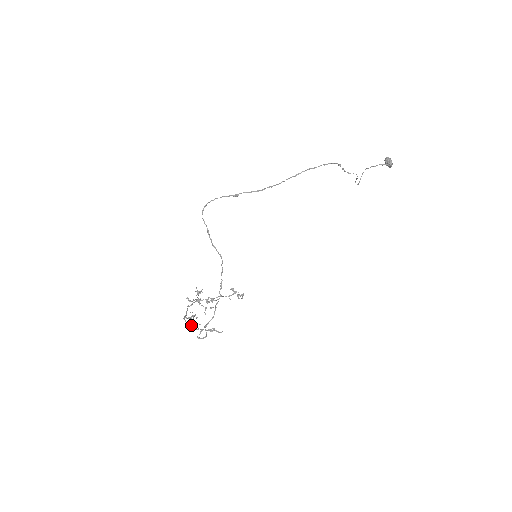
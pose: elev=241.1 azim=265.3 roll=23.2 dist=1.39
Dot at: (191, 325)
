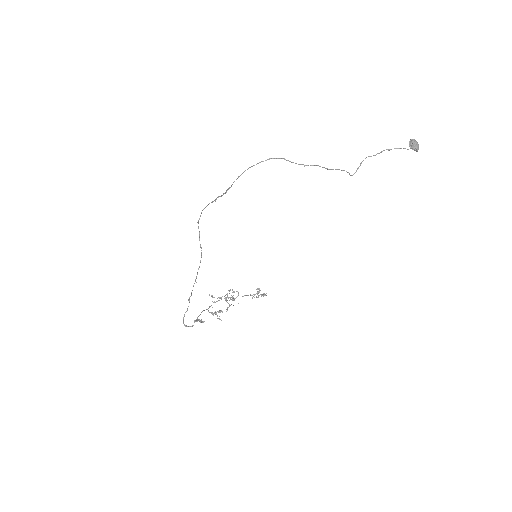
Dot at: occluded
